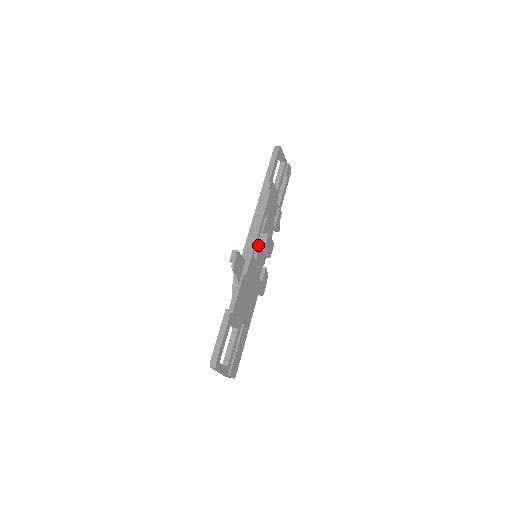
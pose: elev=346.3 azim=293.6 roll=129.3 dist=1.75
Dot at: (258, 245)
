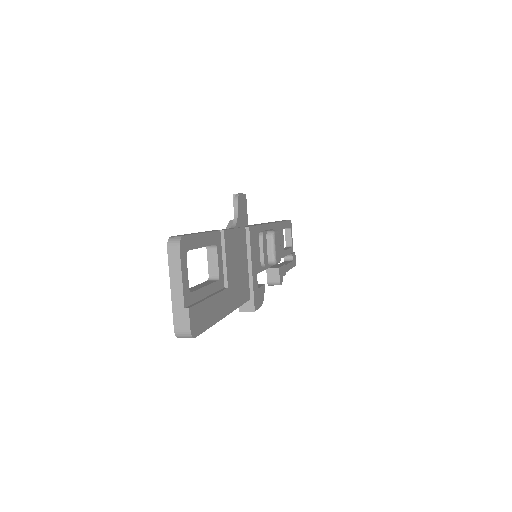
Dot at: (265, 230)
